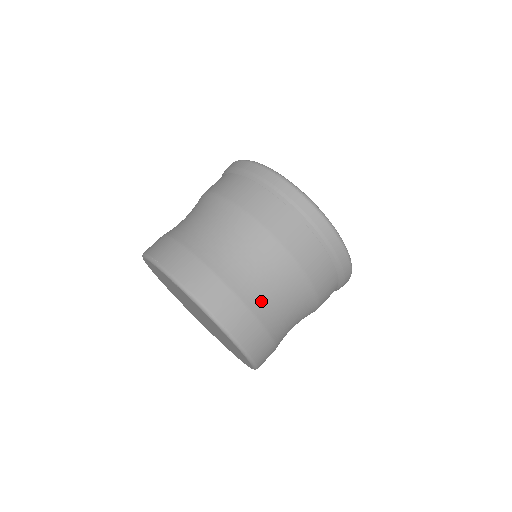
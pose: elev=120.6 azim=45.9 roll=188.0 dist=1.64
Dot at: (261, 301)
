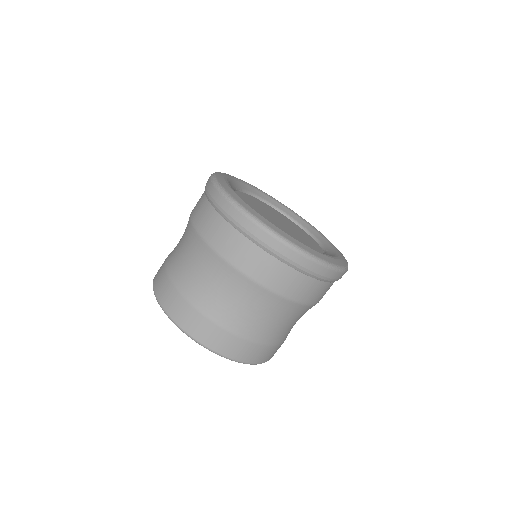
Dot at: (184, 278)
